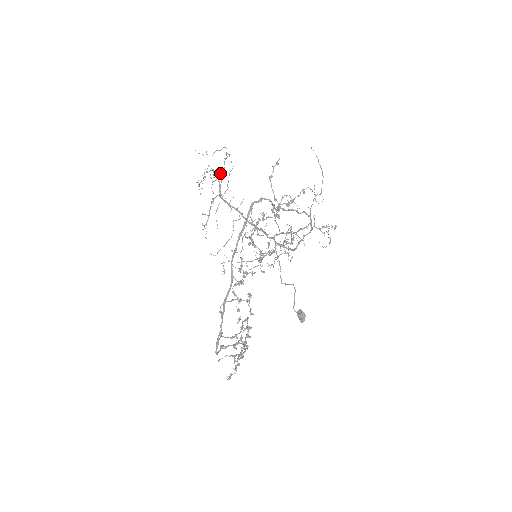
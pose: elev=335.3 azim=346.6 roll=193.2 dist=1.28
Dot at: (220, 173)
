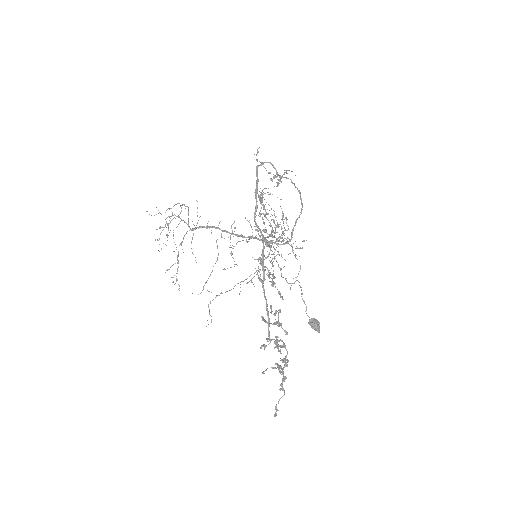
Dot at: occluded
